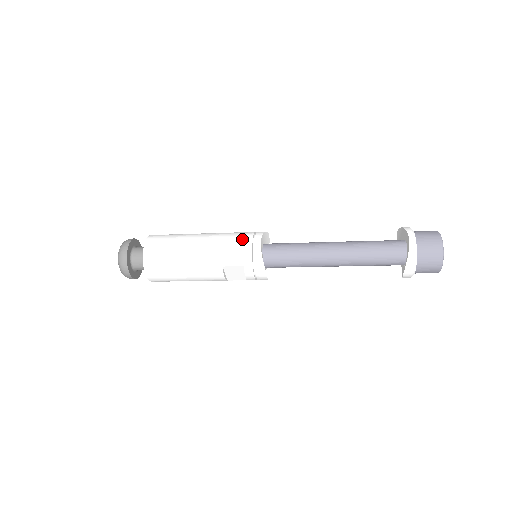
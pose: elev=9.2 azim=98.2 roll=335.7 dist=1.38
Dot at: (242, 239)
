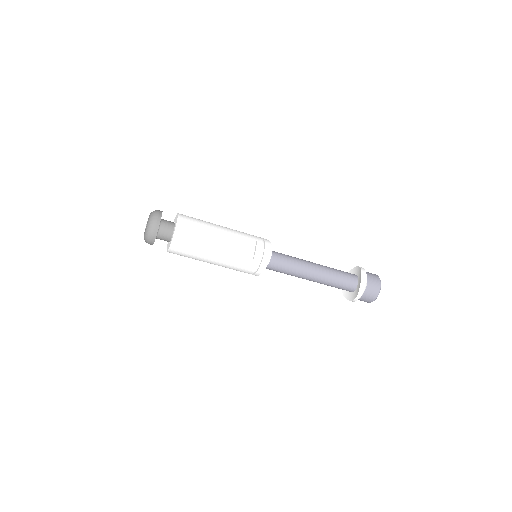
Dot at: occluded
